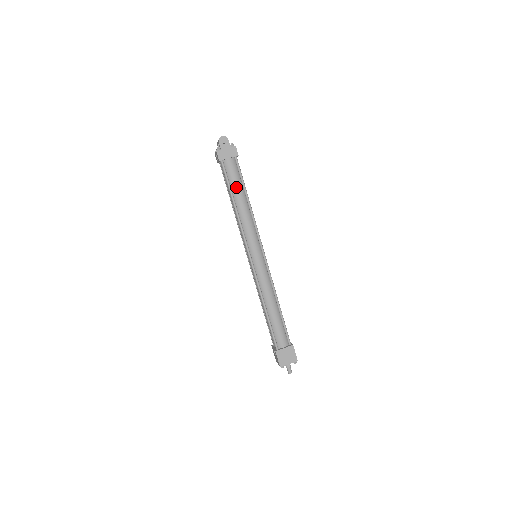
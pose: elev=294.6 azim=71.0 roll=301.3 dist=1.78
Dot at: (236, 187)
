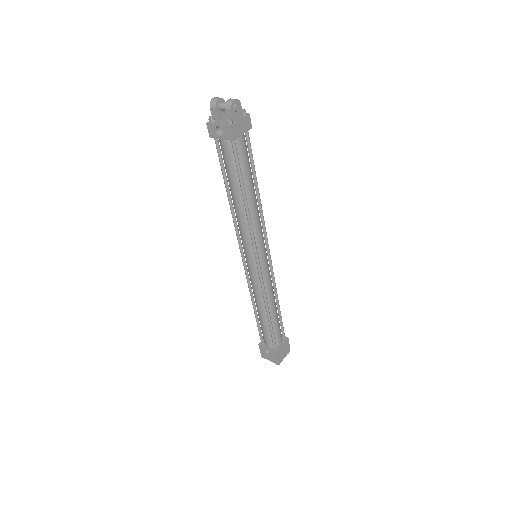
Dot at: (248, 175)
